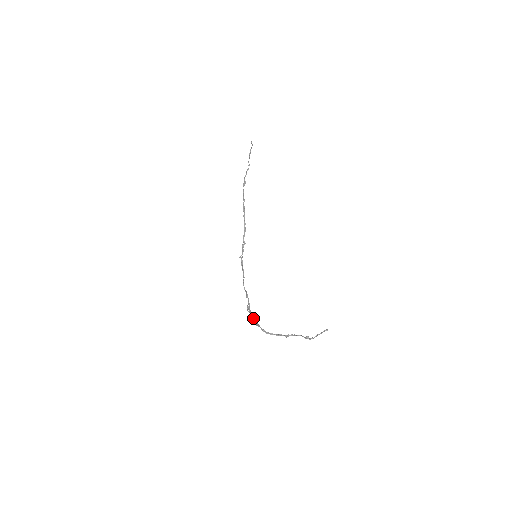
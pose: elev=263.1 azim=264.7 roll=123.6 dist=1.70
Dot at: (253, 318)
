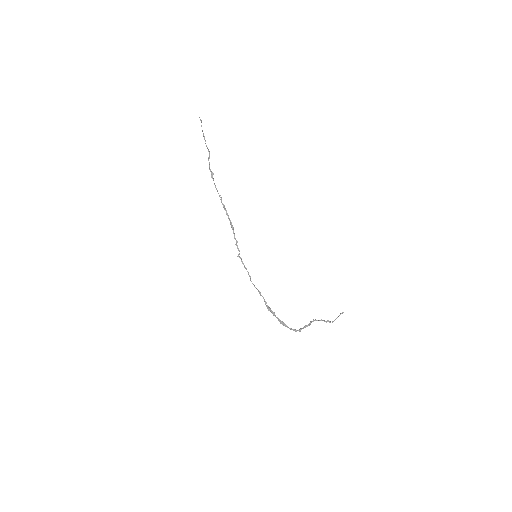
Dot at: (277, 318)
